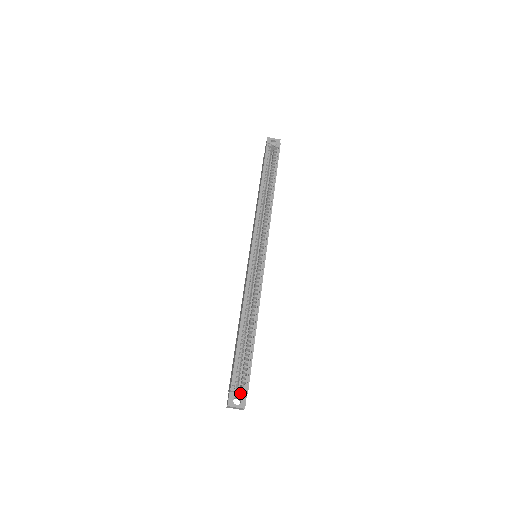
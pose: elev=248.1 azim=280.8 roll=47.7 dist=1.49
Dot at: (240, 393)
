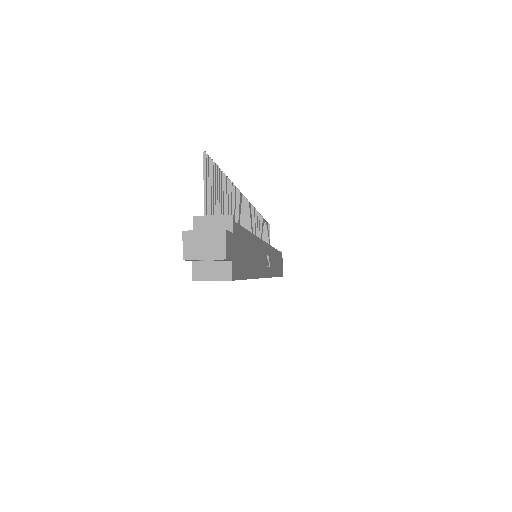
Dot at: occluded
